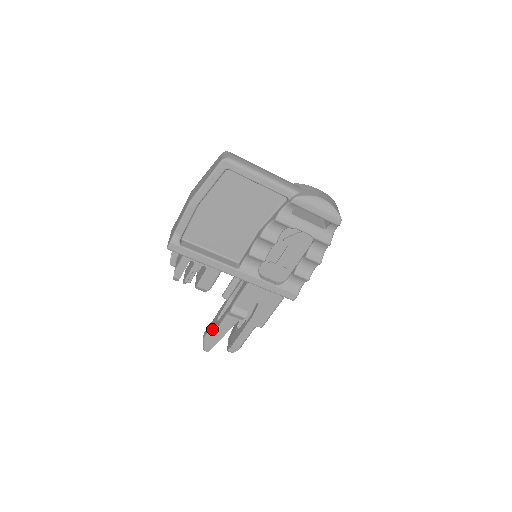
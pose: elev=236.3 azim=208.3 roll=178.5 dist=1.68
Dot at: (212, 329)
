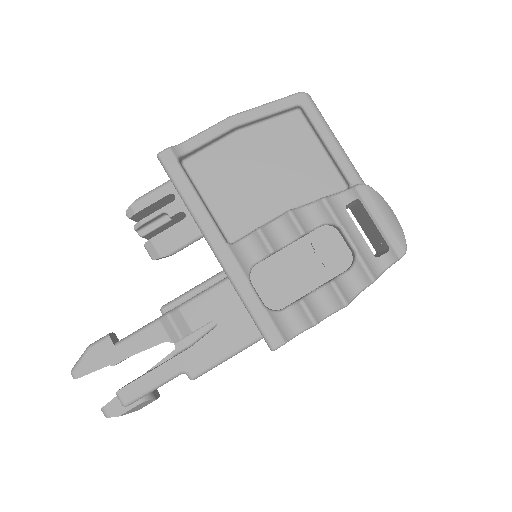
Dot at: (114, 338)
